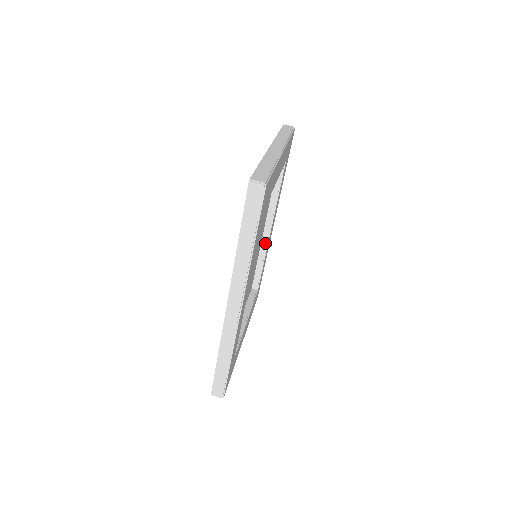
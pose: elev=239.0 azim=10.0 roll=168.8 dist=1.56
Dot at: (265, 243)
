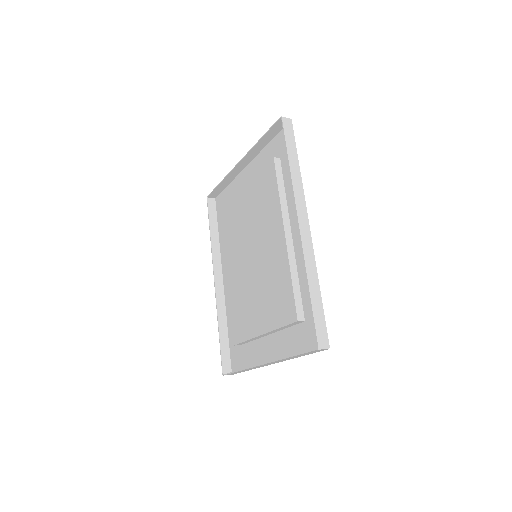
Dot at: occluded
